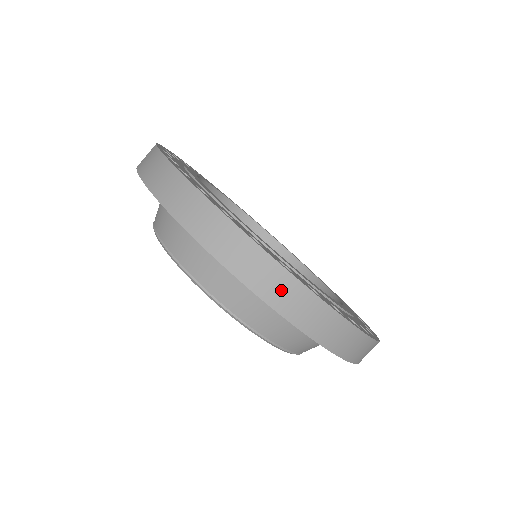
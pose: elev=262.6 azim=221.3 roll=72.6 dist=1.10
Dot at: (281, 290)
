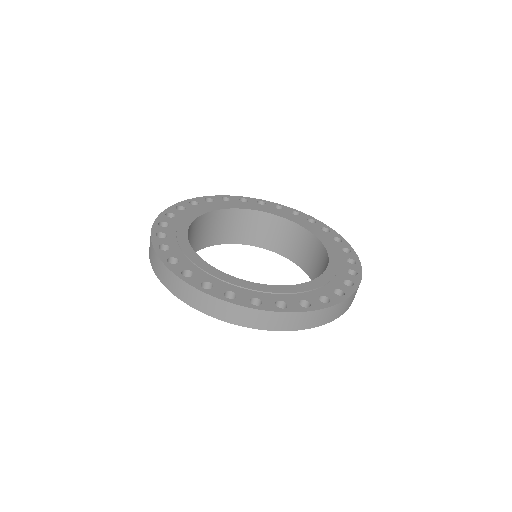
Dot at: (181, 289)
